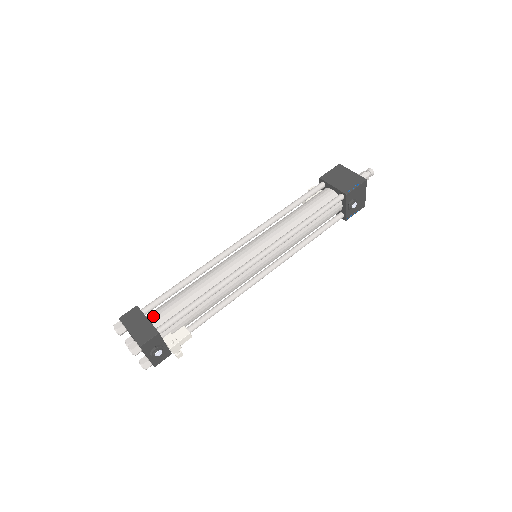
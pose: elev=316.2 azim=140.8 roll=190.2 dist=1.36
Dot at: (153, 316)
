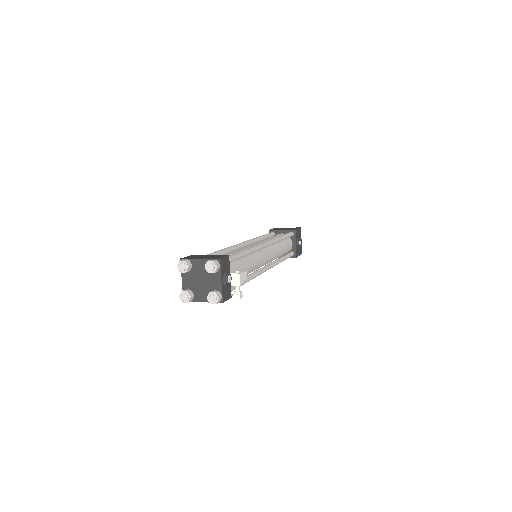
Dot at: occluded
